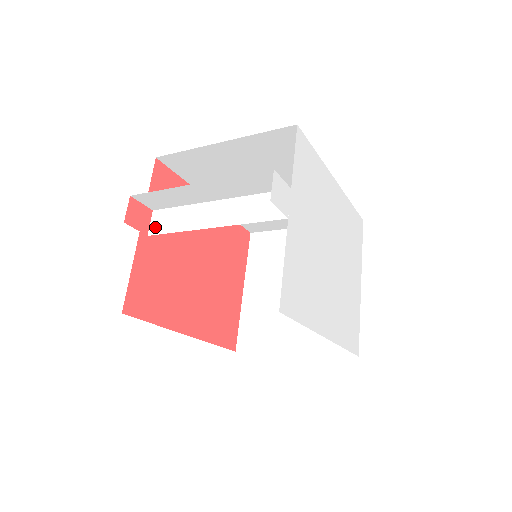
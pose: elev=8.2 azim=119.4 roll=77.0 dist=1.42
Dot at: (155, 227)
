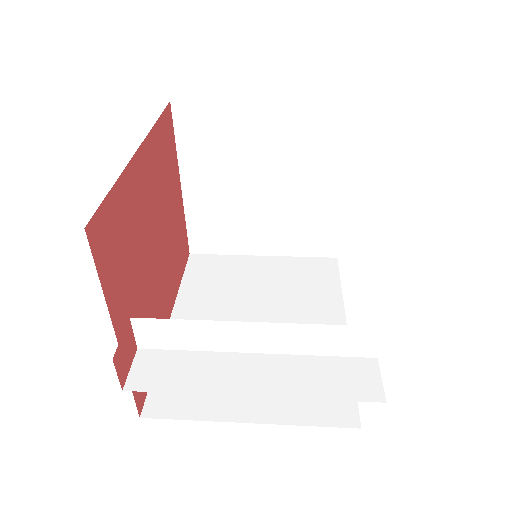
Dot at: (147, 340)
